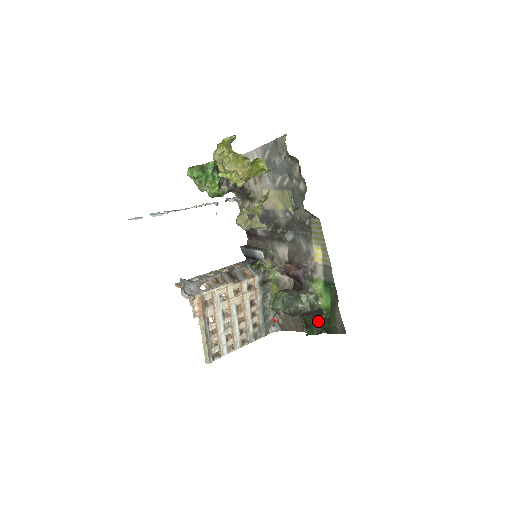
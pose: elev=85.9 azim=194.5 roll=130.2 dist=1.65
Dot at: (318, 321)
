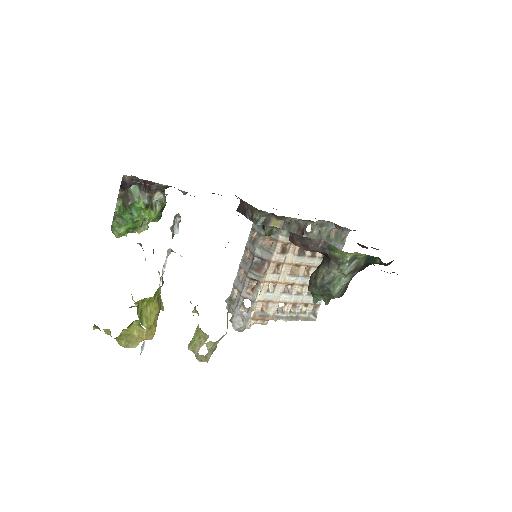
Dot at: (377, 263)
